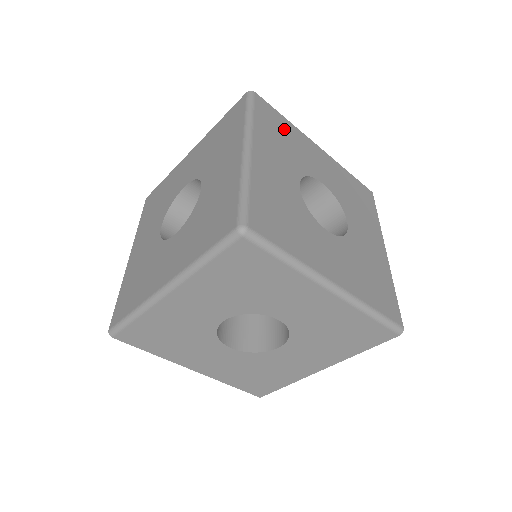
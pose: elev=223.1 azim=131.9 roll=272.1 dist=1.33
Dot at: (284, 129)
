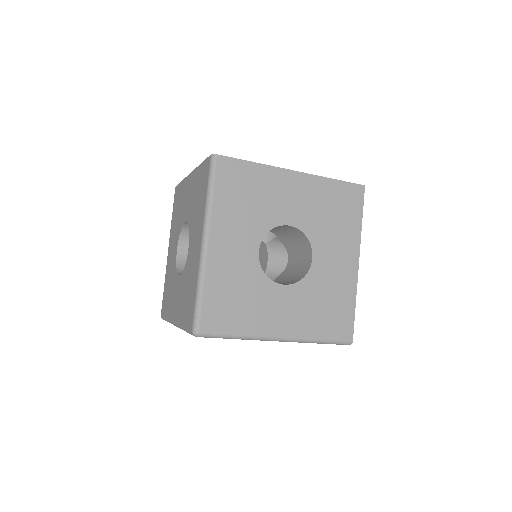
Dot at: (250, 182)
